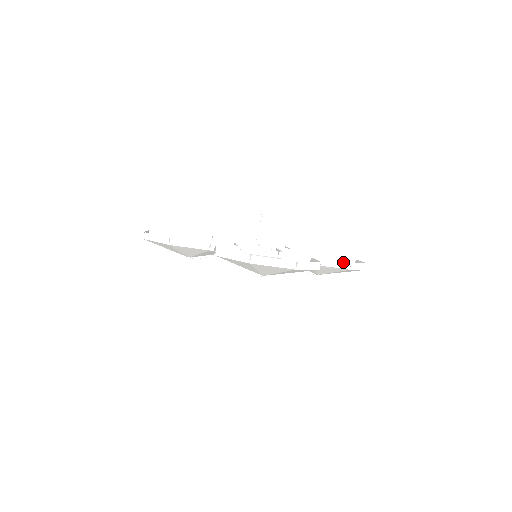
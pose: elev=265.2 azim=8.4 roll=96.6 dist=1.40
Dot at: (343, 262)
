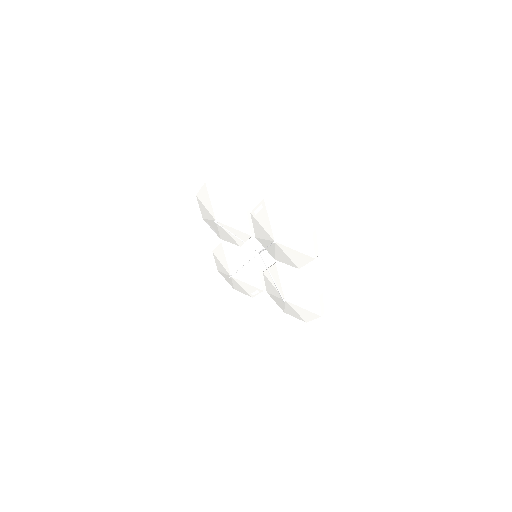
Dot at: occluded
